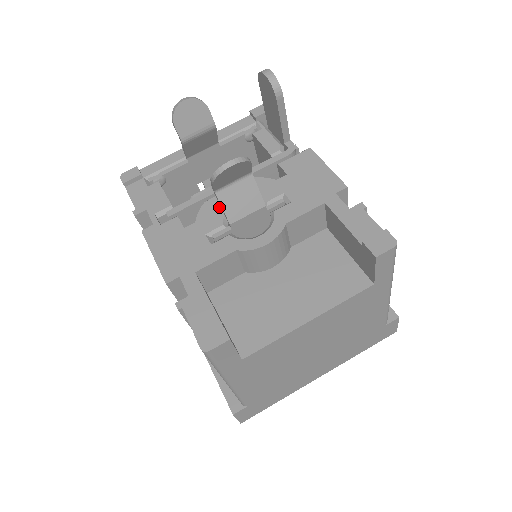
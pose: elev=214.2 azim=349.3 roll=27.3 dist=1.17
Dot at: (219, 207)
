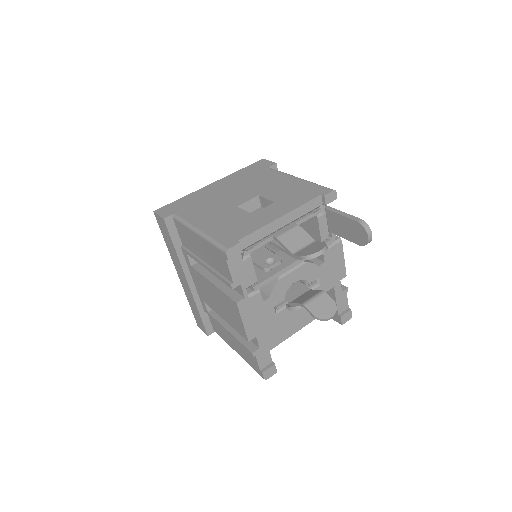
Dot at: (285, 286)
